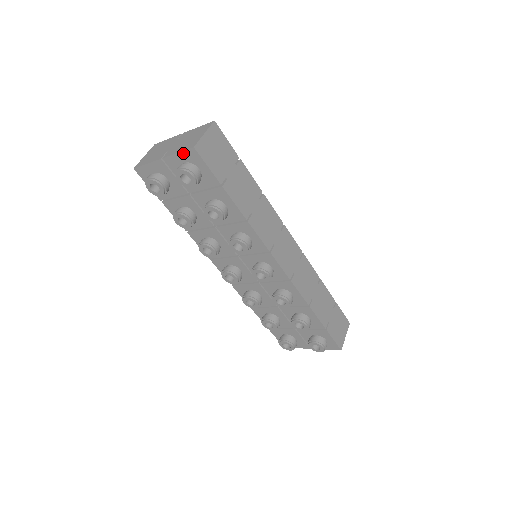
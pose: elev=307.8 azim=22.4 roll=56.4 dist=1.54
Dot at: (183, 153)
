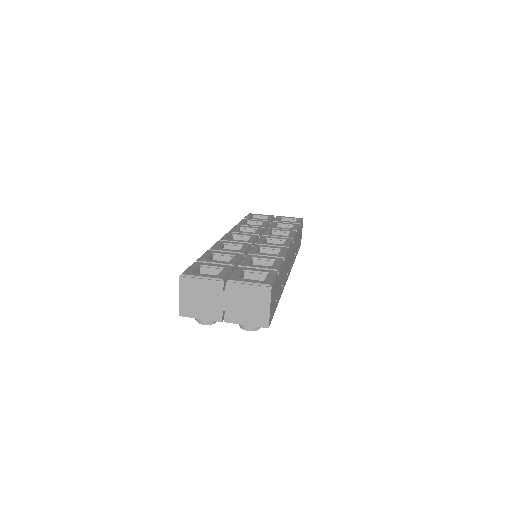
Dot at: (253, 325)
